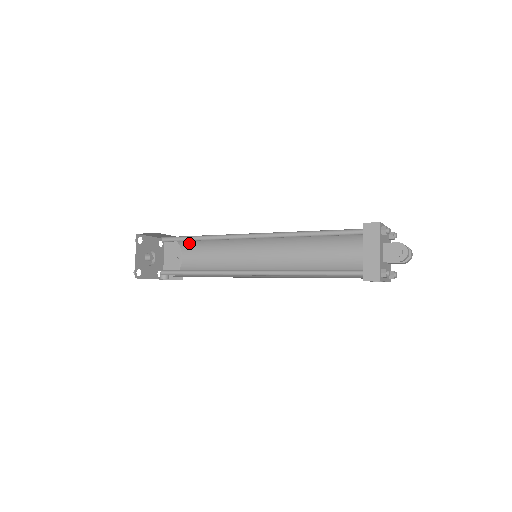
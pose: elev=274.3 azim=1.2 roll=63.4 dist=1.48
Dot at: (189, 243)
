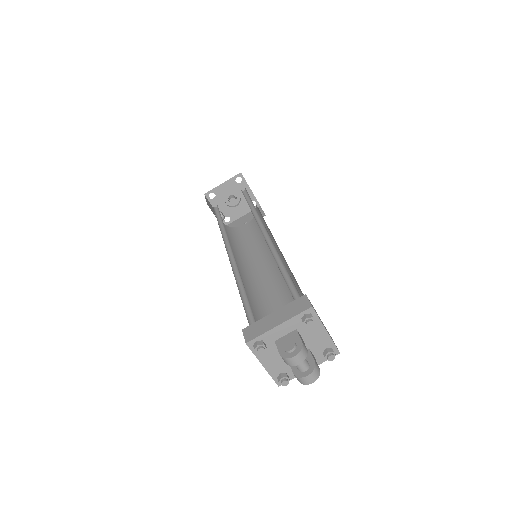
Dot at: occluded
